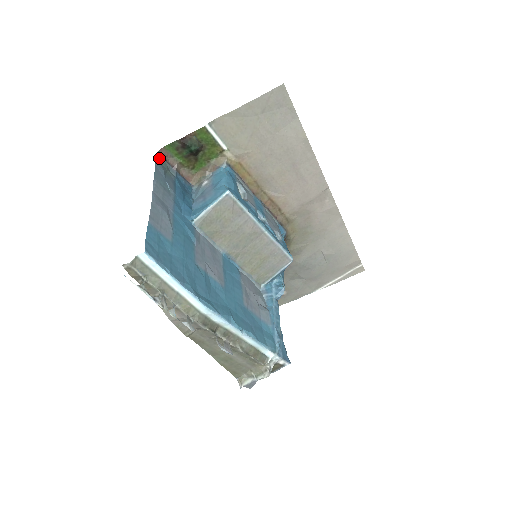
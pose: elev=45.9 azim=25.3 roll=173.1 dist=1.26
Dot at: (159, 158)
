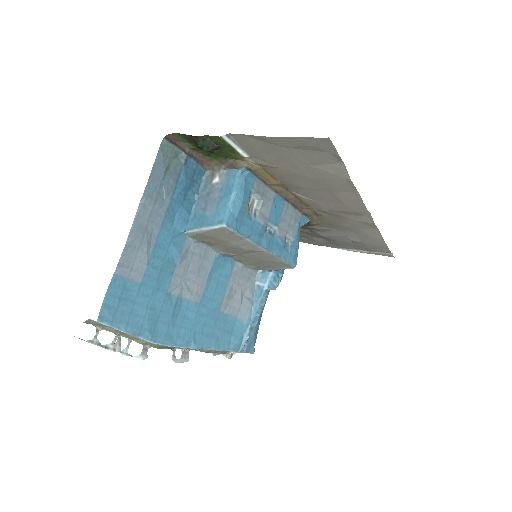
Dot at: (165, 146)
